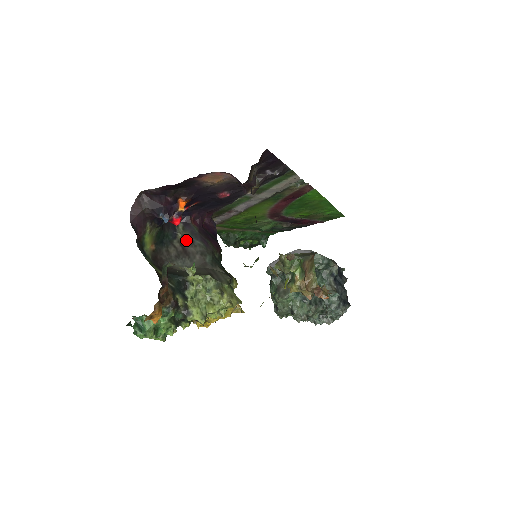
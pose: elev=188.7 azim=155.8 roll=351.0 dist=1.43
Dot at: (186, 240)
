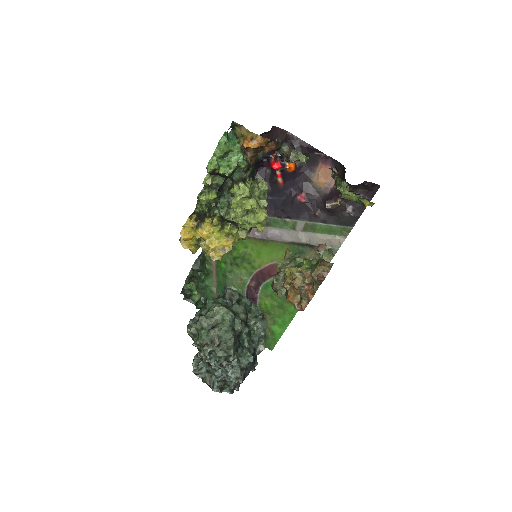
Dot at: occluded
